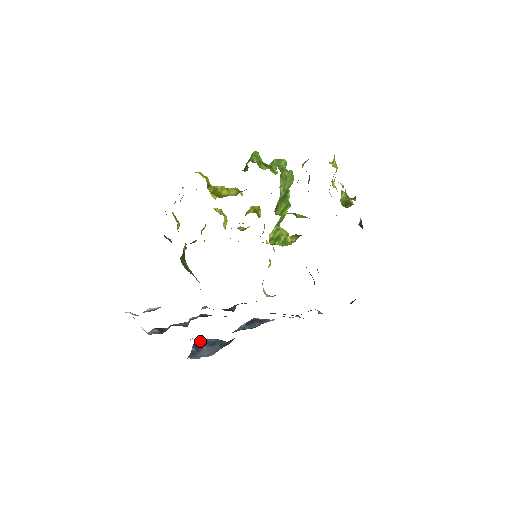
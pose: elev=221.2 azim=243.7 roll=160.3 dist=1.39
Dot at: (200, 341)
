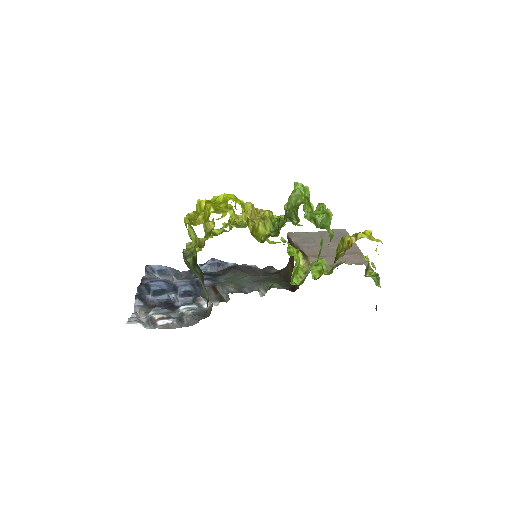
Dot at: (152, 266)
